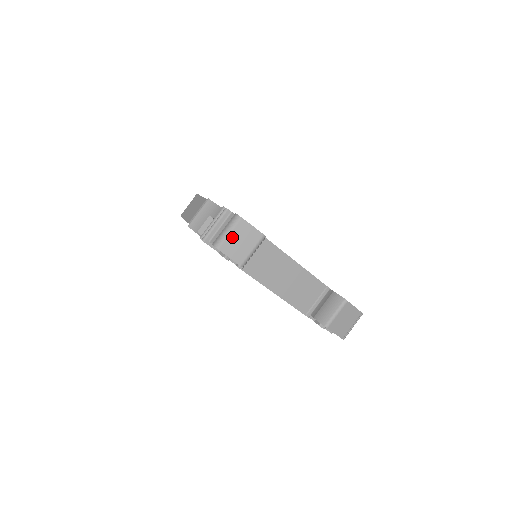
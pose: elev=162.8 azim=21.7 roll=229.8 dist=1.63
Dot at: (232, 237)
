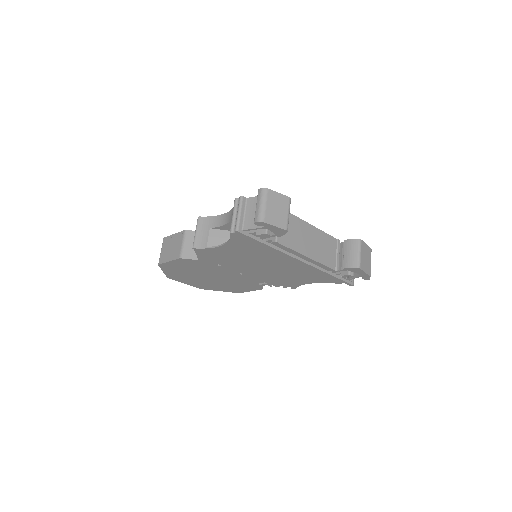
Dot at: (269, 208)
